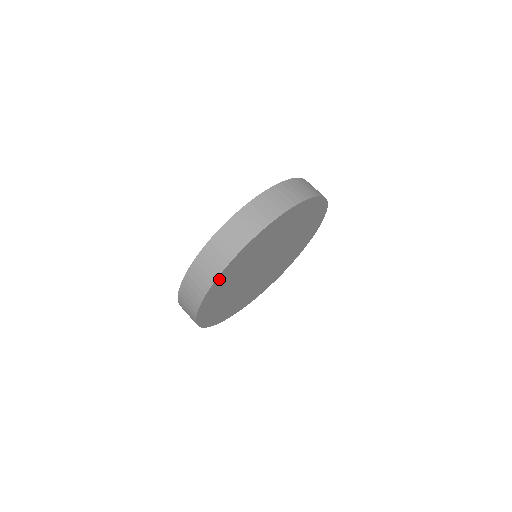
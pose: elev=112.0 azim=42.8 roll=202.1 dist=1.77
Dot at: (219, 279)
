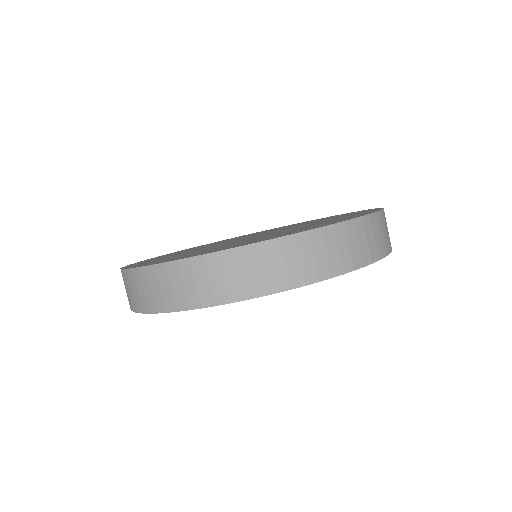
Dot at: occluded
